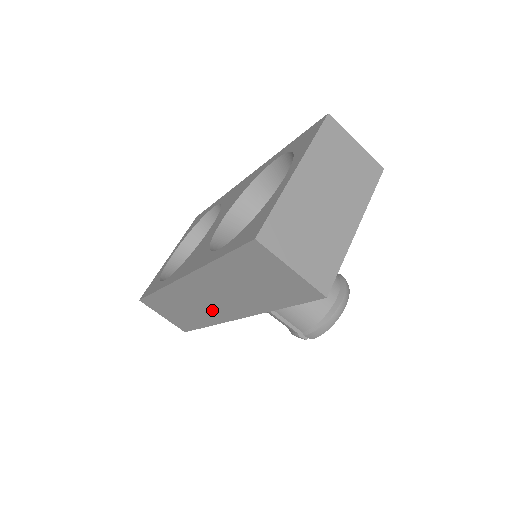
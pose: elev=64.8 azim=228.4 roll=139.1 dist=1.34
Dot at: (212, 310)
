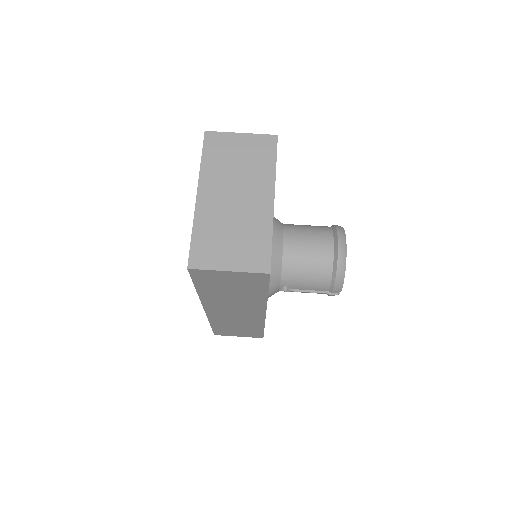
Dot at: (247, 317)
